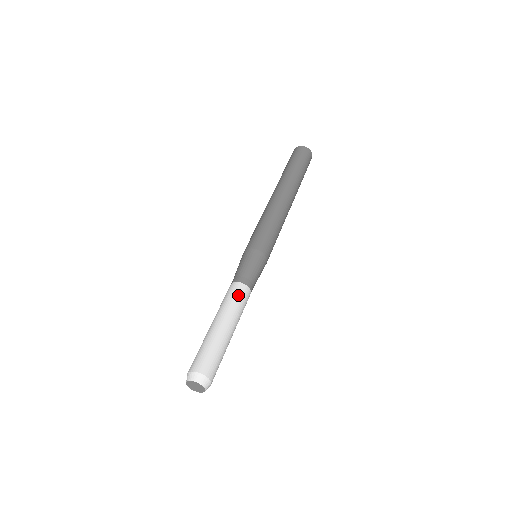
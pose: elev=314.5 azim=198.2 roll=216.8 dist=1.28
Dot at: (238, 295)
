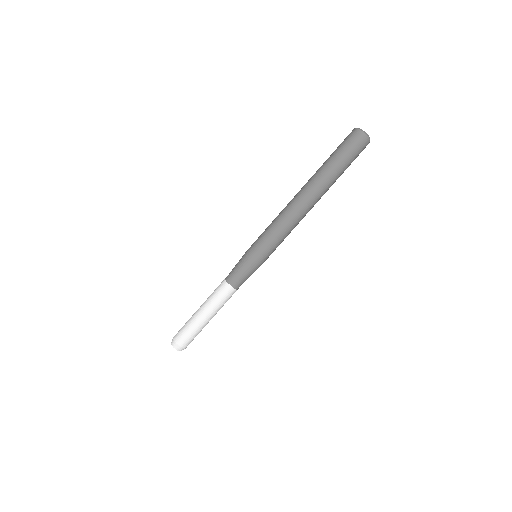
Dot at: (223, 295)
